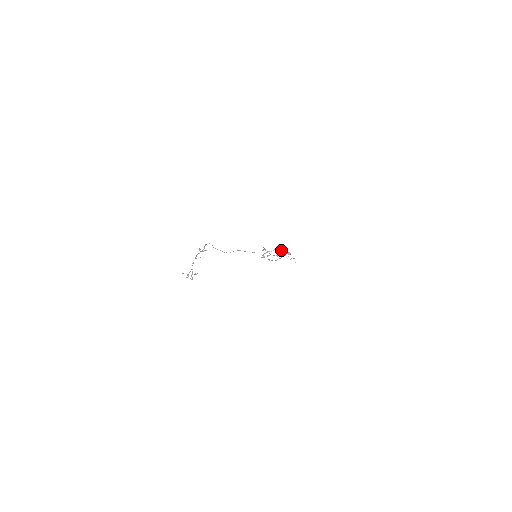
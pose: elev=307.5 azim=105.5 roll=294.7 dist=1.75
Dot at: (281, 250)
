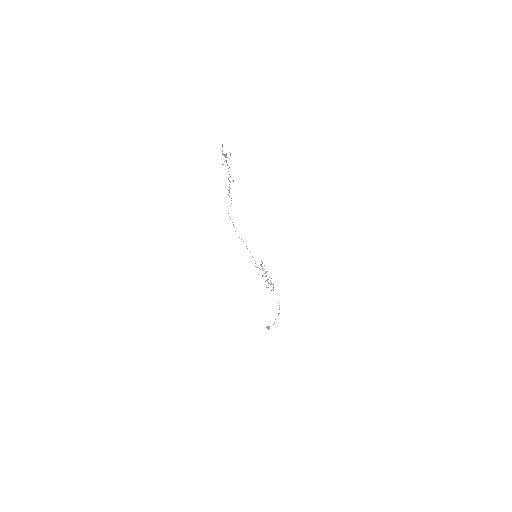
Dot at: occluded
